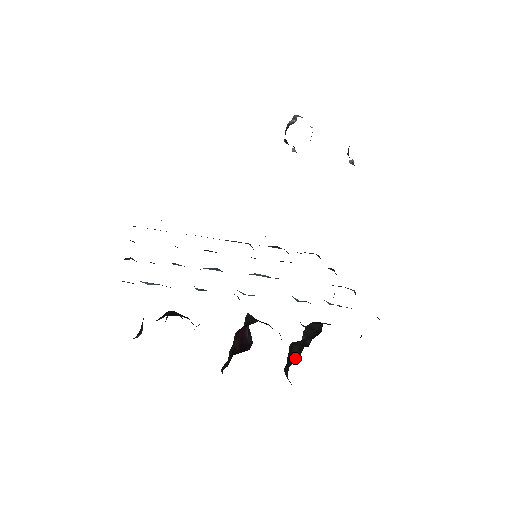
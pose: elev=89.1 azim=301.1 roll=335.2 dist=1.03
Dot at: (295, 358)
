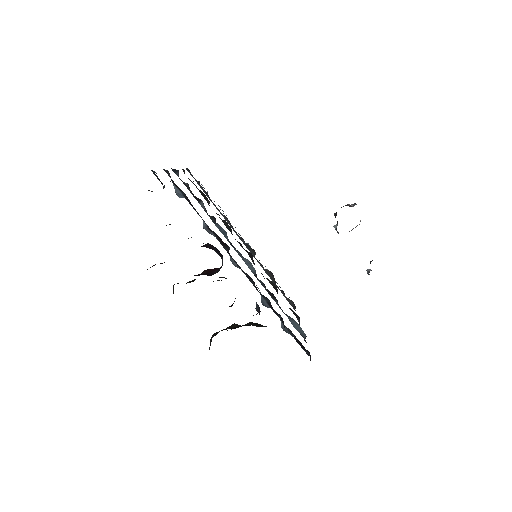
Dot at: (230, 328)
